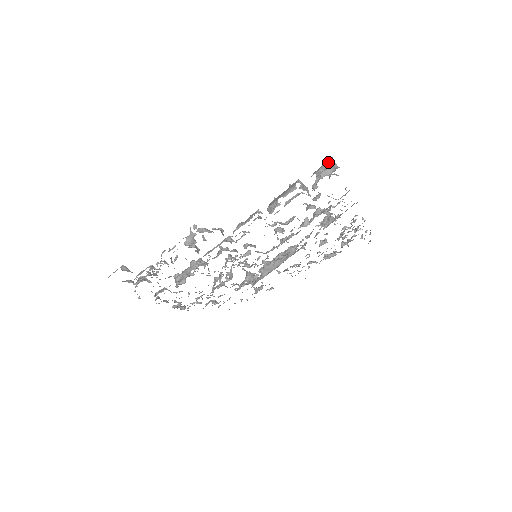
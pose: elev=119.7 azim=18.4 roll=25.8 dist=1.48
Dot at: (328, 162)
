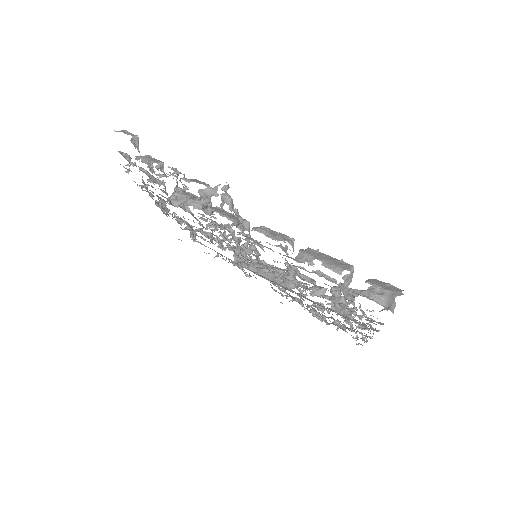
Dot at: (393, 293)
